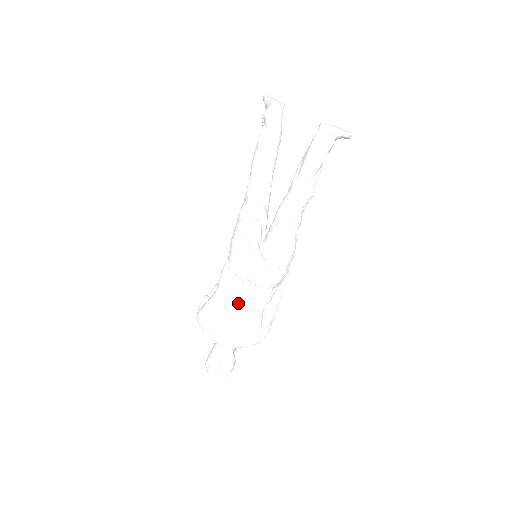
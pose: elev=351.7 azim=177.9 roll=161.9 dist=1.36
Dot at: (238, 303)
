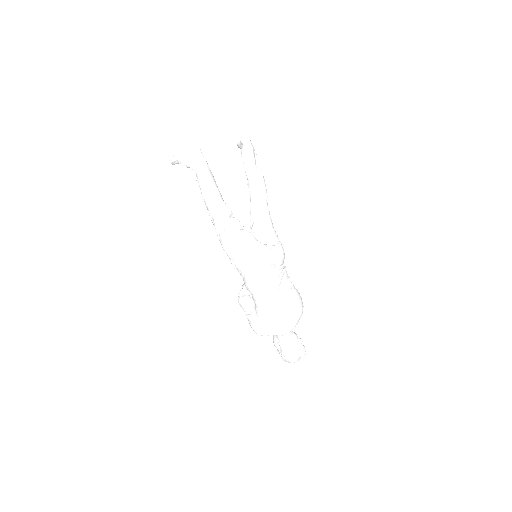
Dot at: (280, 287)
